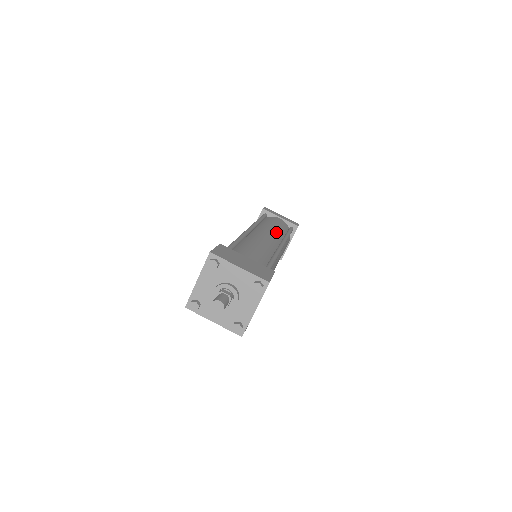
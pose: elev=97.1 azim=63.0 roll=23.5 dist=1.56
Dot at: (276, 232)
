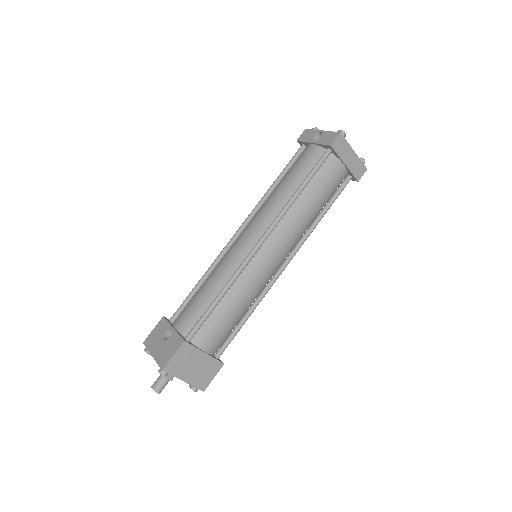
Dot at: (300, 232)
